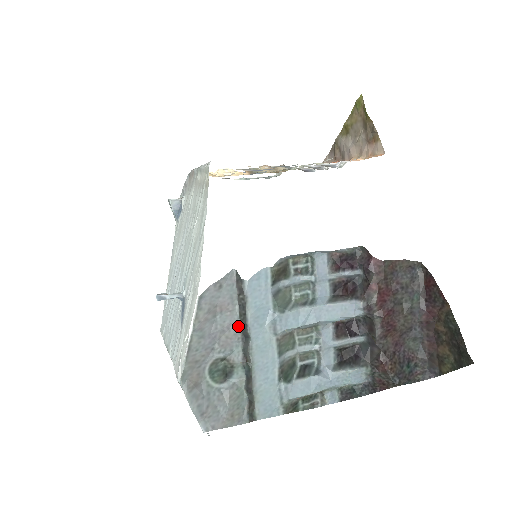
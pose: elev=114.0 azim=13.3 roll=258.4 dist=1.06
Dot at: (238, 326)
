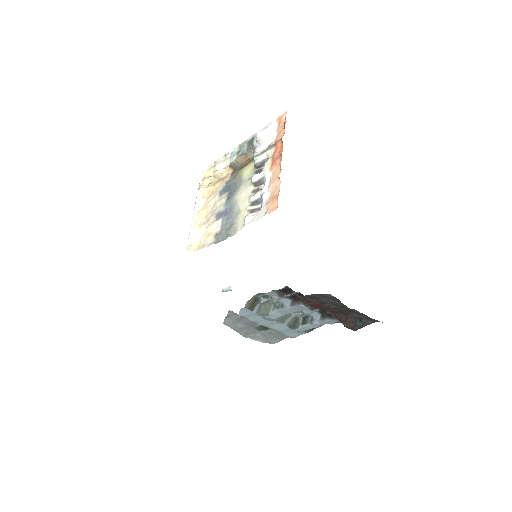
Dot at: occluded
